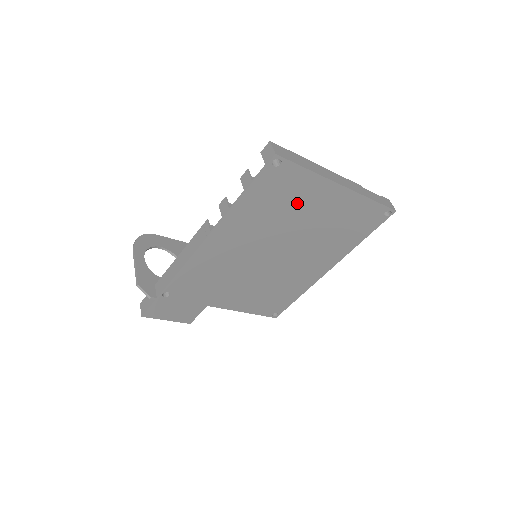
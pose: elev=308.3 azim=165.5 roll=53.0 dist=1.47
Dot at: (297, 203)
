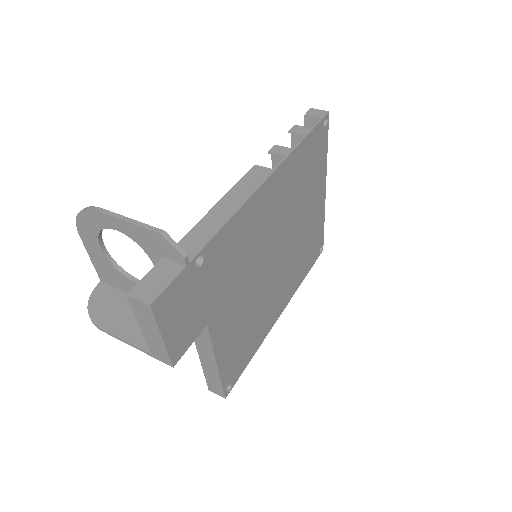
Dot at: (311, 186)
